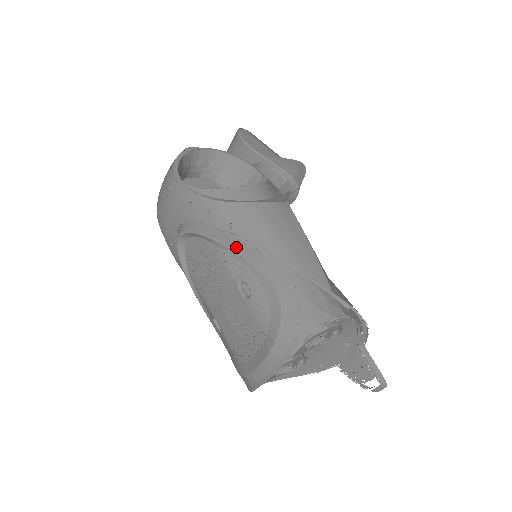
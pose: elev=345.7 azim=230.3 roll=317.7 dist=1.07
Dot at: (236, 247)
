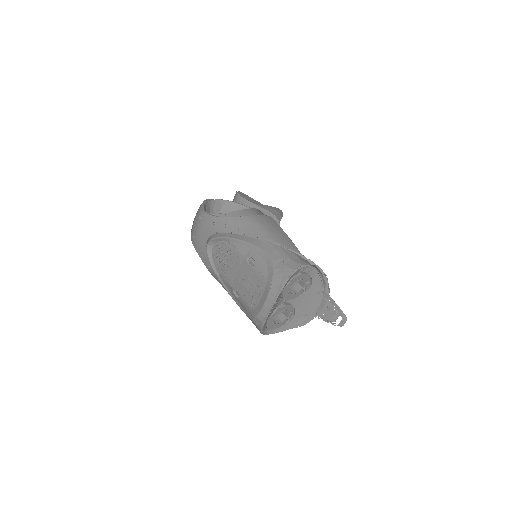
Dot at: (243, 239)
